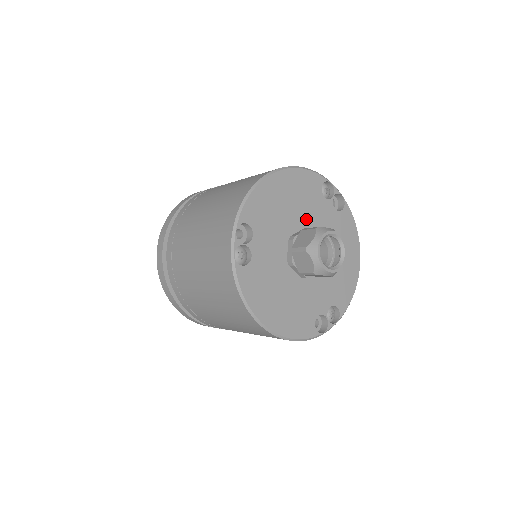
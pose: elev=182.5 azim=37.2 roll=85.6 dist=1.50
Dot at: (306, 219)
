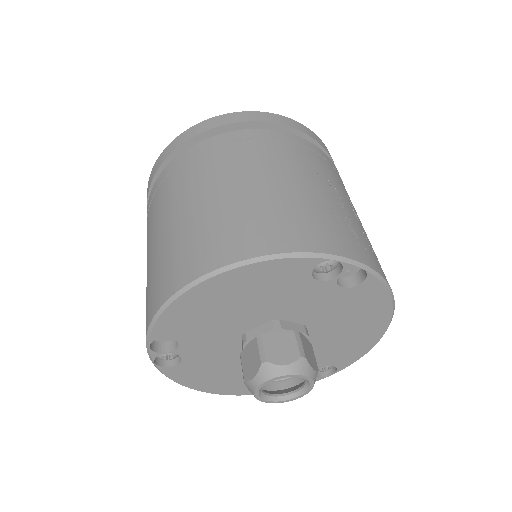
Dot at: (276, 311)
